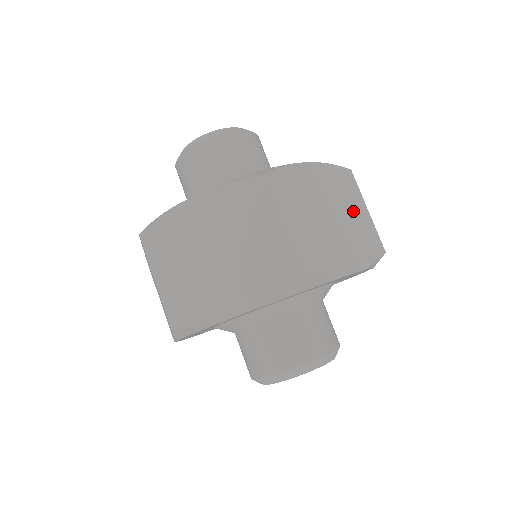
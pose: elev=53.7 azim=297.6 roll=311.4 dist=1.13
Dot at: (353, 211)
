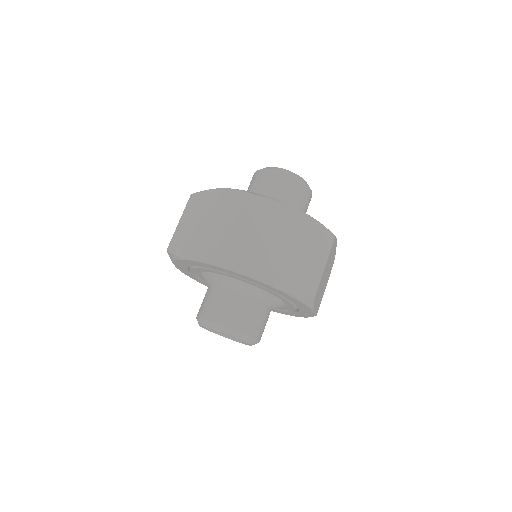
Dot at: occluded
